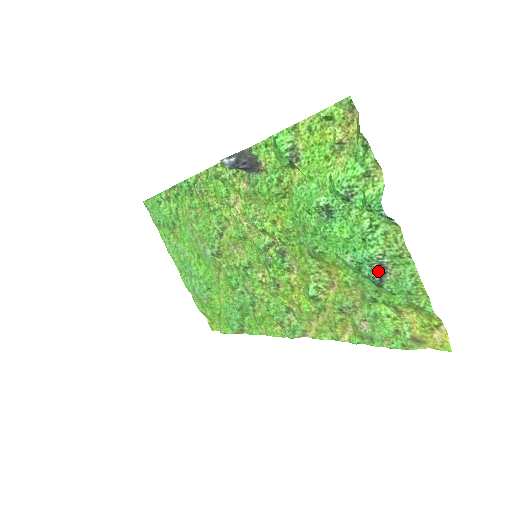
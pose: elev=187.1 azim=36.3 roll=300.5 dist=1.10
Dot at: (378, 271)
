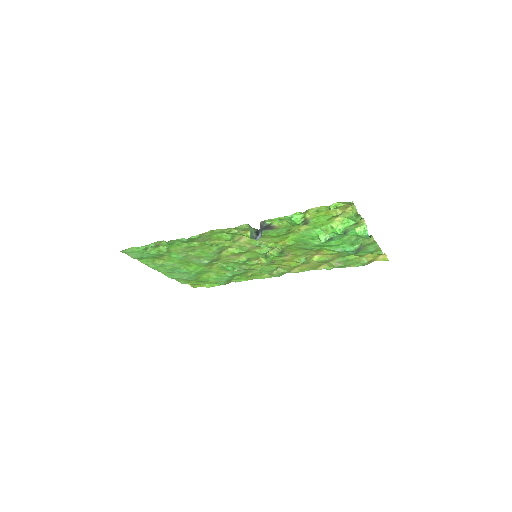
Dot at: (357, 251)
